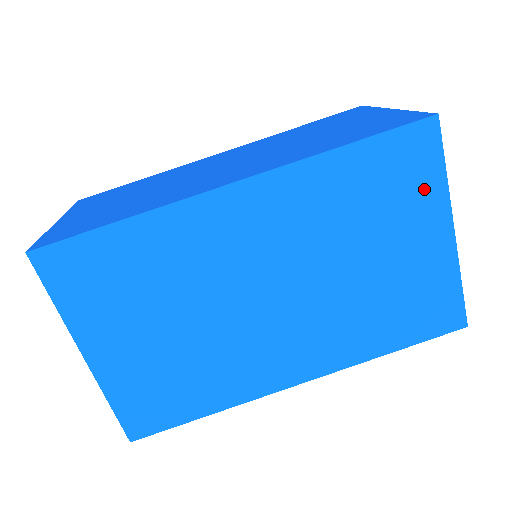
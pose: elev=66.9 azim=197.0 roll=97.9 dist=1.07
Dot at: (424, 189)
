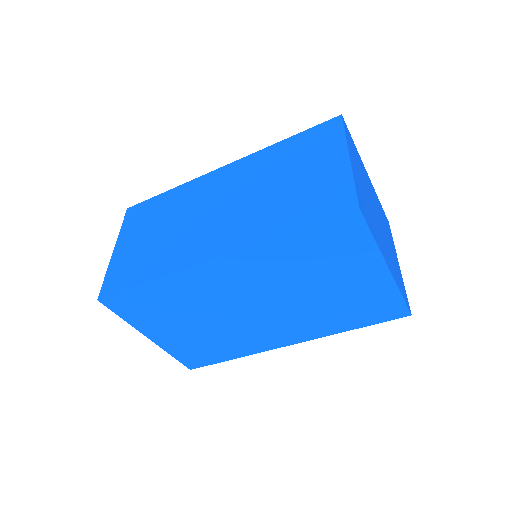
Dot at: (357, 250)
